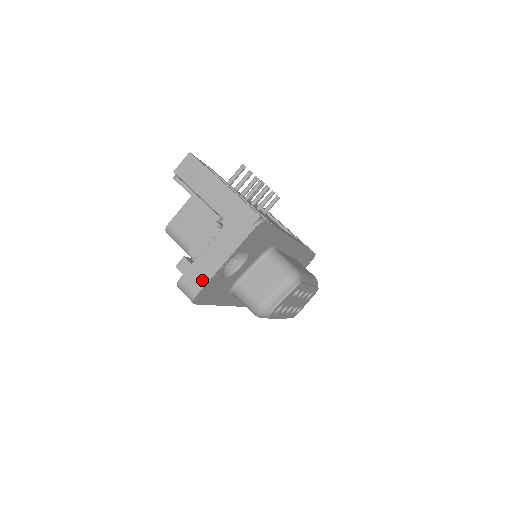
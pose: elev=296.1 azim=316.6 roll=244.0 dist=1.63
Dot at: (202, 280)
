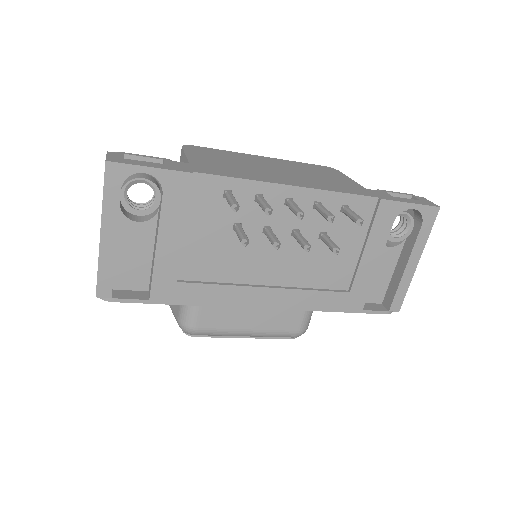
Dot at: occluded
